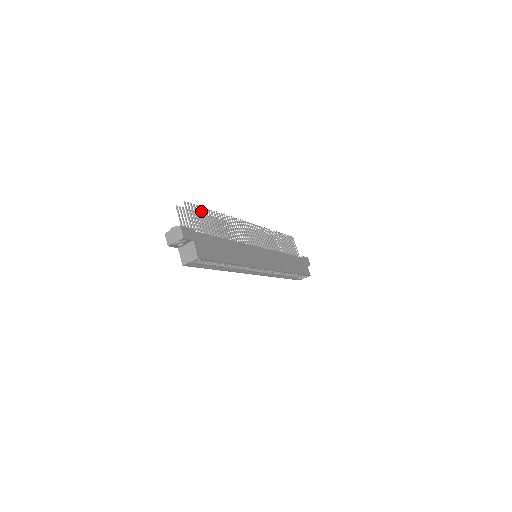
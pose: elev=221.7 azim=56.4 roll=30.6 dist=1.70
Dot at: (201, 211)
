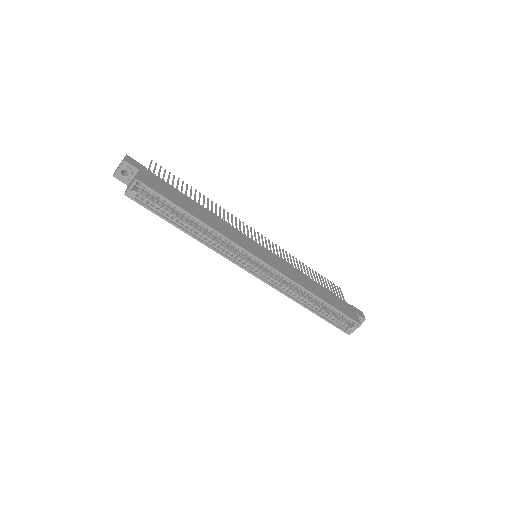
Dot at: (173, 177)
